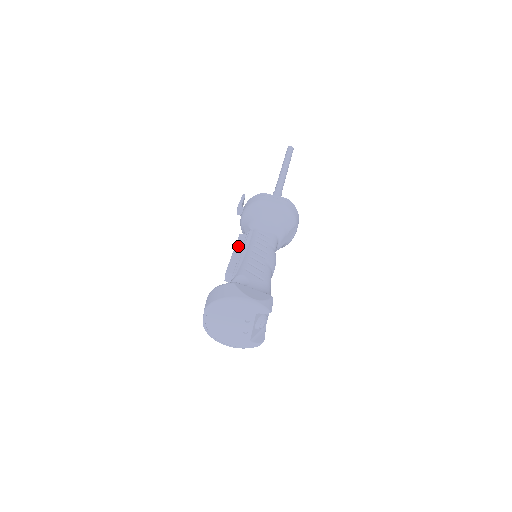
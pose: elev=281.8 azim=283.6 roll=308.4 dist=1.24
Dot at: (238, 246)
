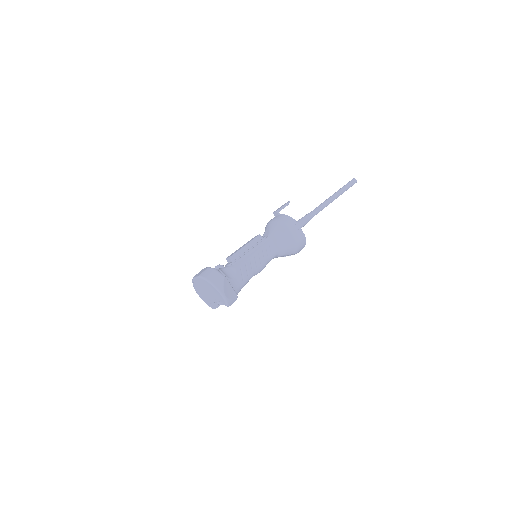
Dot at: (251, 243)
